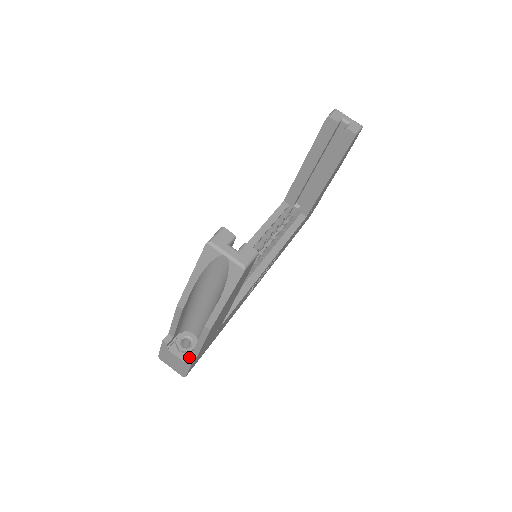
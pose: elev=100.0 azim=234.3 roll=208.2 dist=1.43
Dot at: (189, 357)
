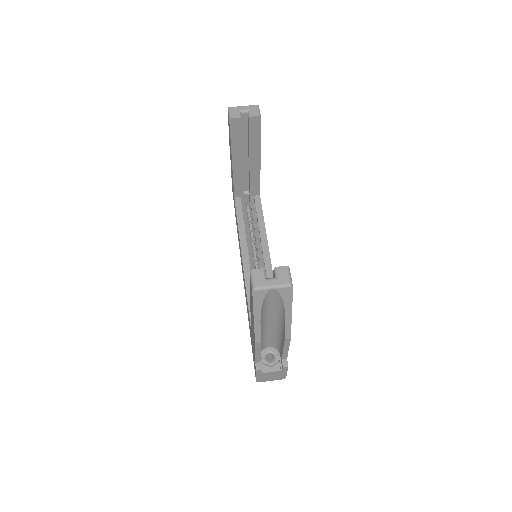
Dot at: (283, 365)
